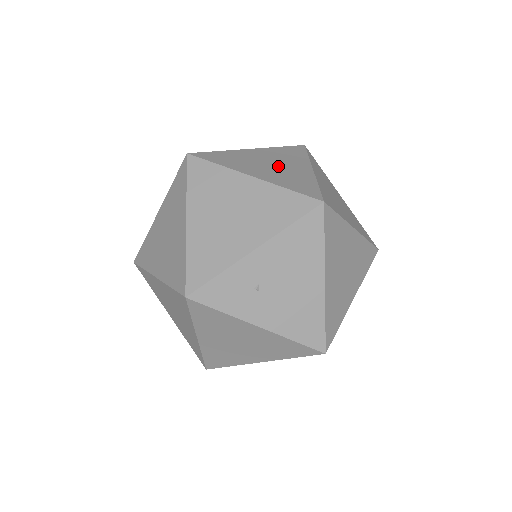
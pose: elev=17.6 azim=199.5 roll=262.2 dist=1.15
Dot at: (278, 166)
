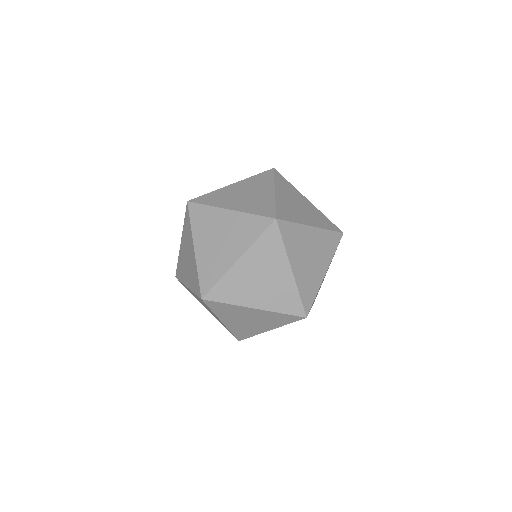
Dot at: (220, 244)
